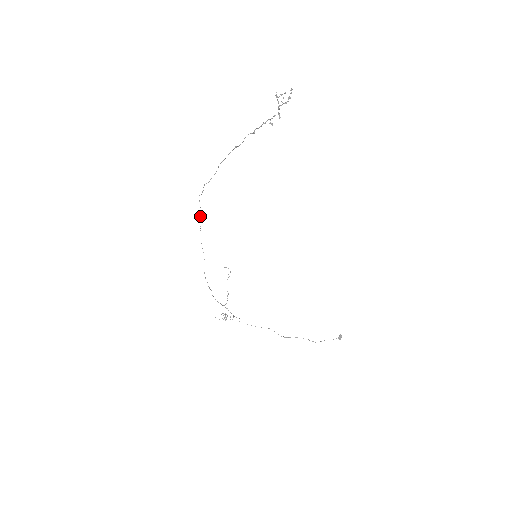
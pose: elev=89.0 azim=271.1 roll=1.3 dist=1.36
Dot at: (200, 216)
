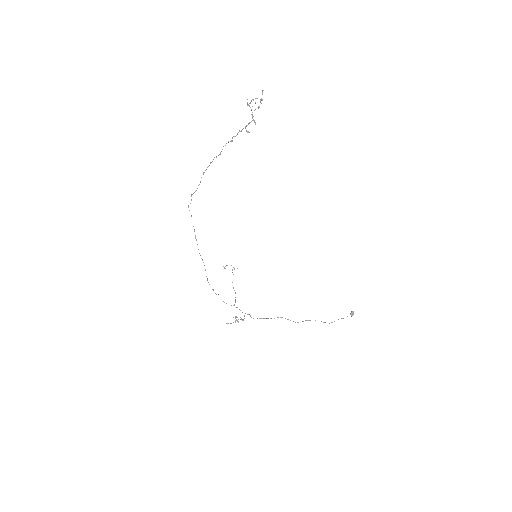
Dot at: (193, 226)
